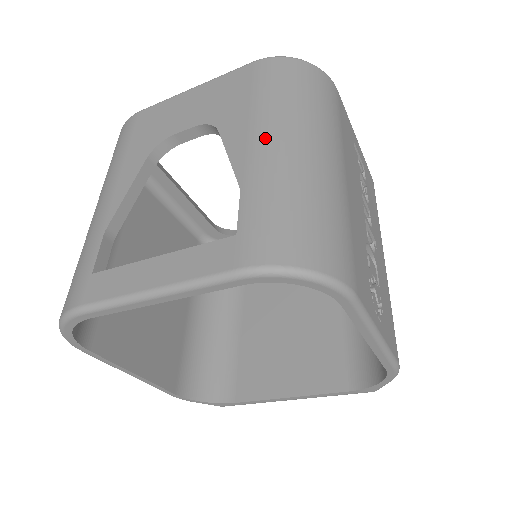
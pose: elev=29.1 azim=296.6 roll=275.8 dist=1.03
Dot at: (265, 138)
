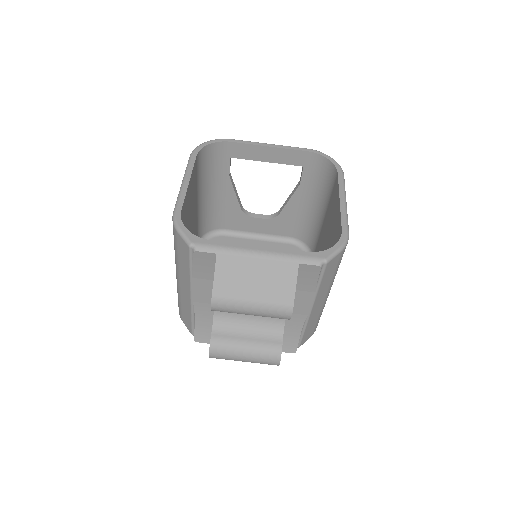
Dot at: occluded
